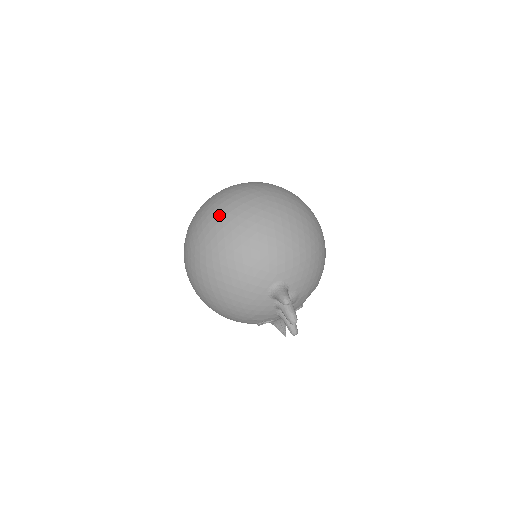
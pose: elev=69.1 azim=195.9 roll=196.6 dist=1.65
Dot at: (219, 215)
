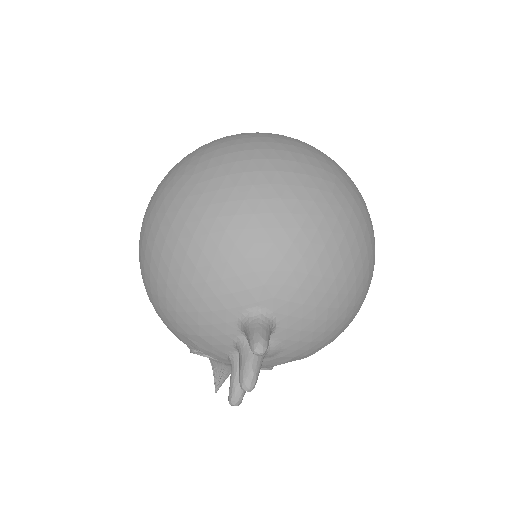
Dot at: (251, 153)
